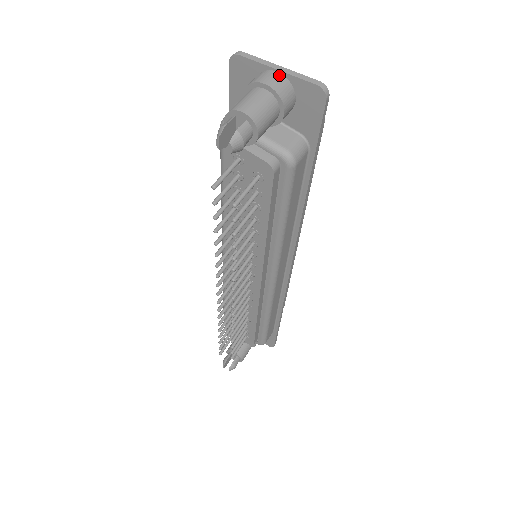
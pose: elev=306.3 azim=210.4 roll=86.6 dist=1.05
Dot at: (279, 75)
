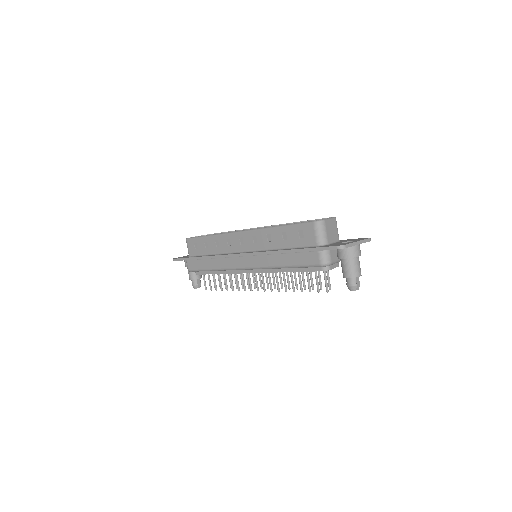
Dot at: (359, 246)
